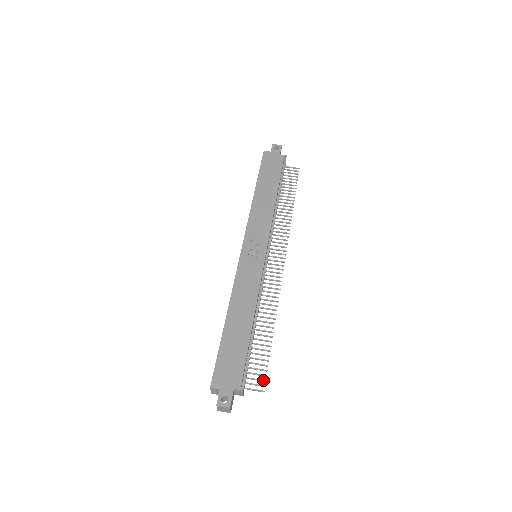
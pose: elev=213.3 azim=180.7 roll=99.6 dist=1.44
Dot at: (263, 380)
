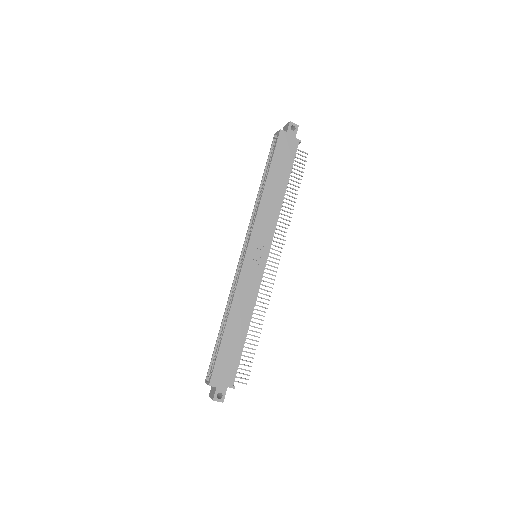
Dot at: (248, 375)
